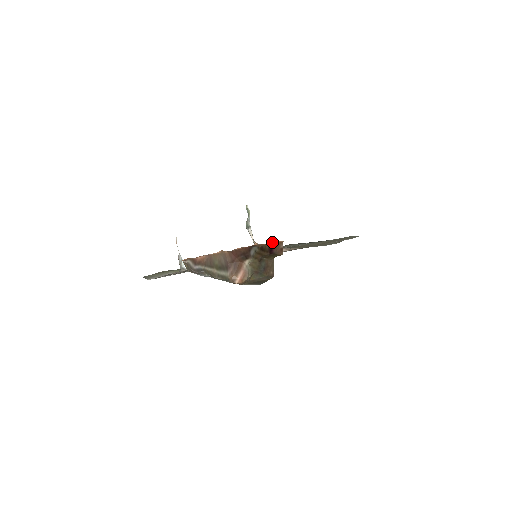
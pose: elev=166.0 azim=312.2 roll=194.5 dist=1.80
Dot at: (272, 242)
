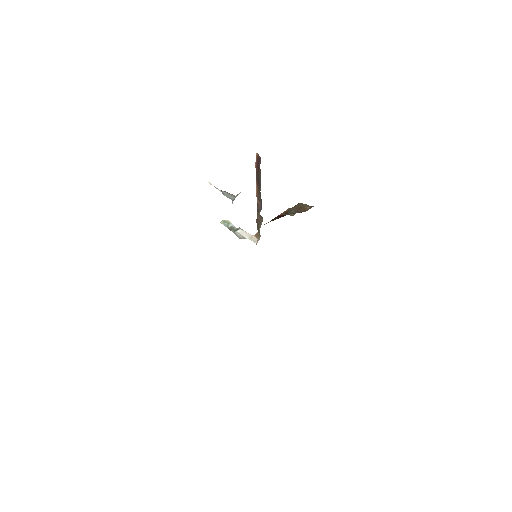
Dot at: (276, 217)
